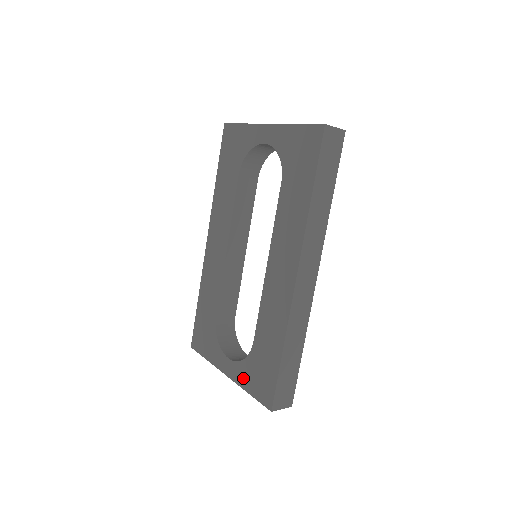
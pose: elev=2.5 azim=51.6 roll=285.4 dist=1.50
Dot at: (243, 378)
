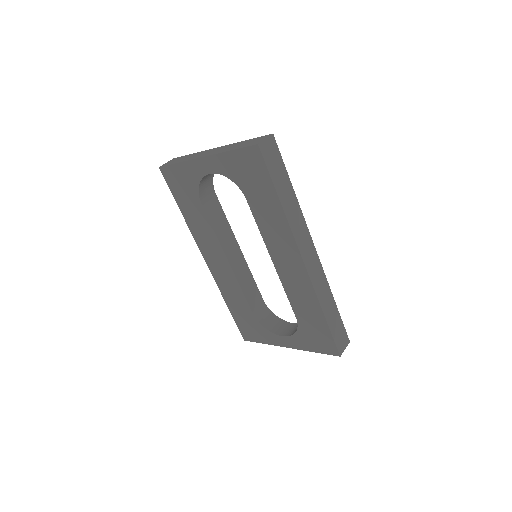
Dot at: (303, 344)
